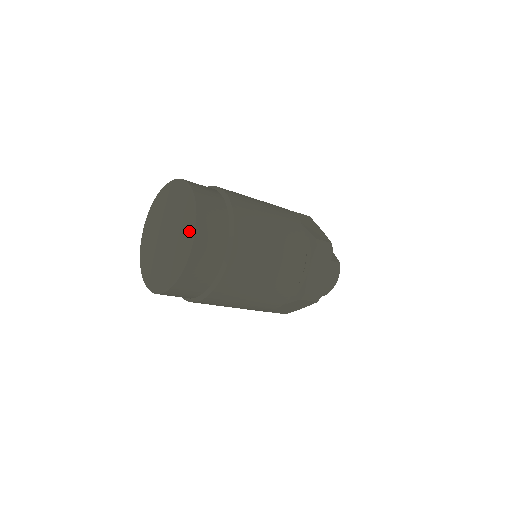
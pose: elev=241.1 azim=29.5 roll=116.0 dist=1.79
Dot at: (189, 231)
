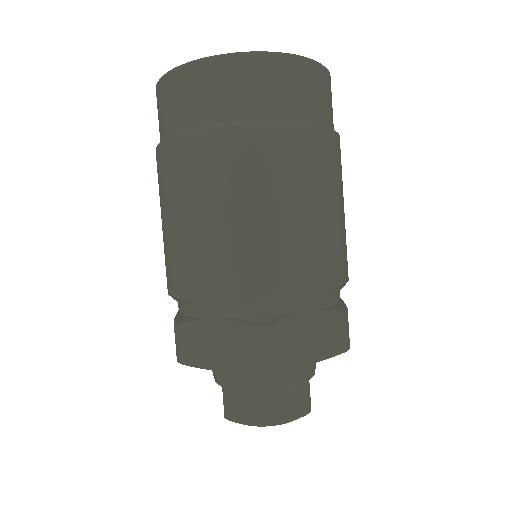
Dot at: occluded
